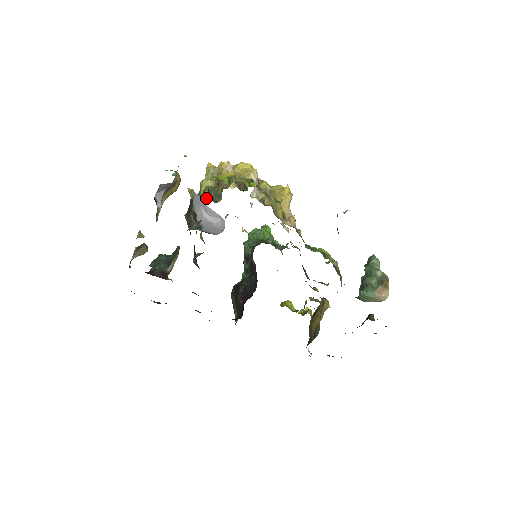
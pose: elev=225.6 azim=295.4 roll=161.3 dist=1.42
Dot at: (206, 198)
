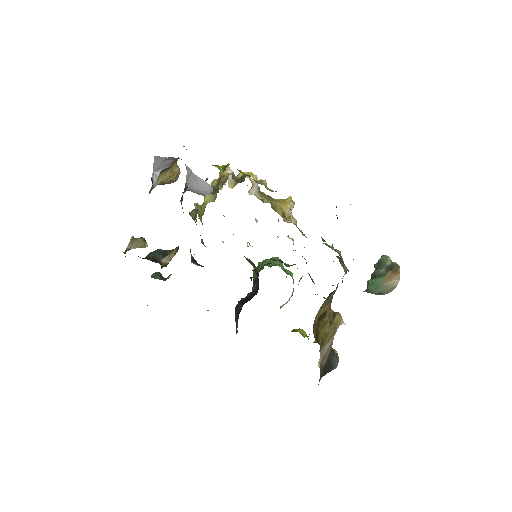
Dot at: occluded
